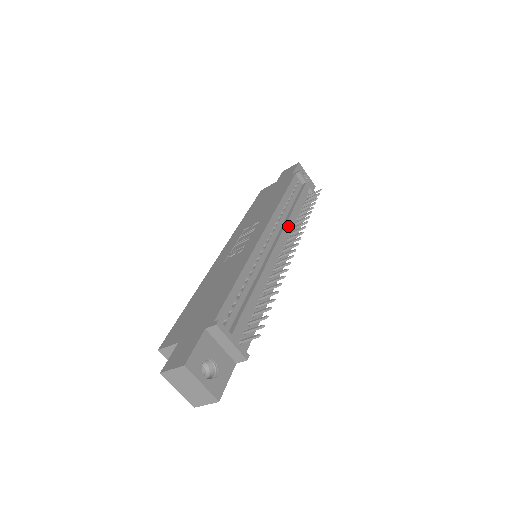
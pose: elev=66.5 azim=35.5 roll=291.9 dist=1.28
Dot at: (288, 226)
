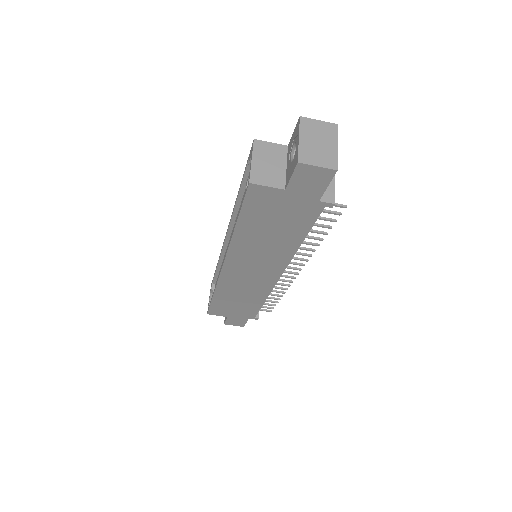
Dot at: occluded
